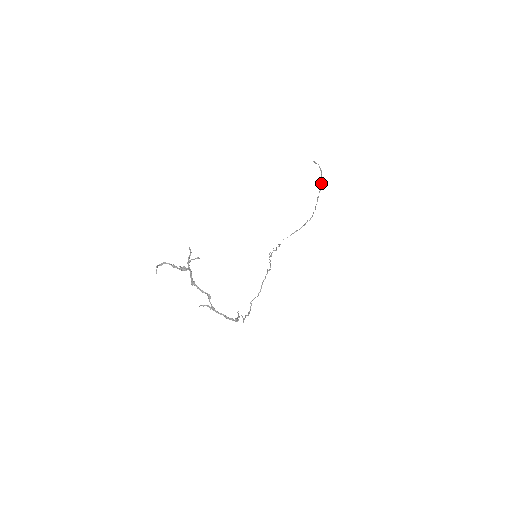
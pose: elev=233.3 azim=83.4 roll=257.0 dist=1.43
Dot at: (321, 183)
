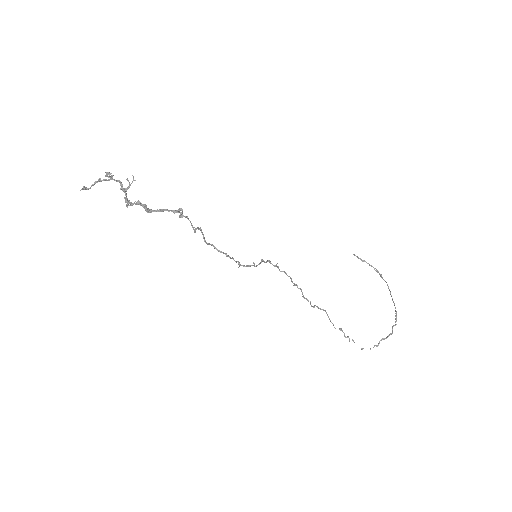
Dot at: occluded
